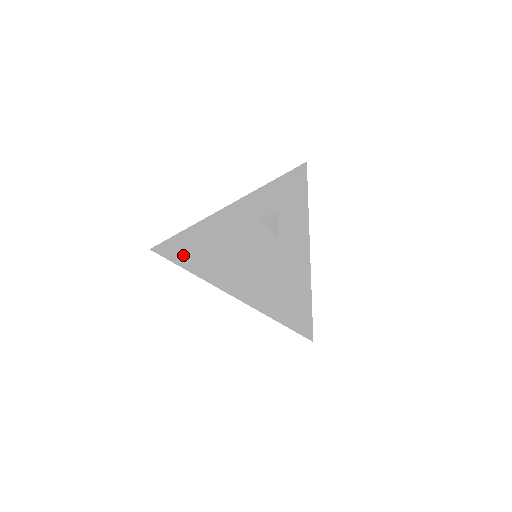
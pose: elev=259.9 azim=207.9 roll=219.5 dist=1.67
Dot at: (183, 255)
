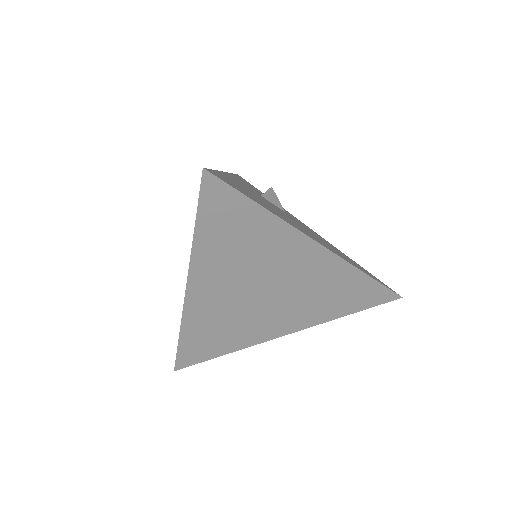
Dot at: (242, 191)
